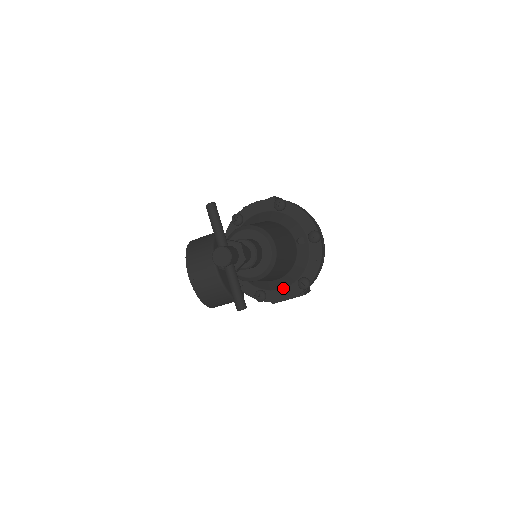
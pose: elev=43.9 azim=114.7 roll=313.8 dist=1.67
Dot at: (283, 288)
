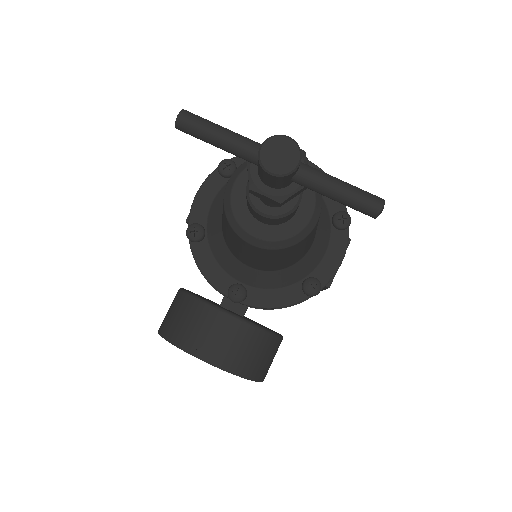
Dot at: (325, 251)
